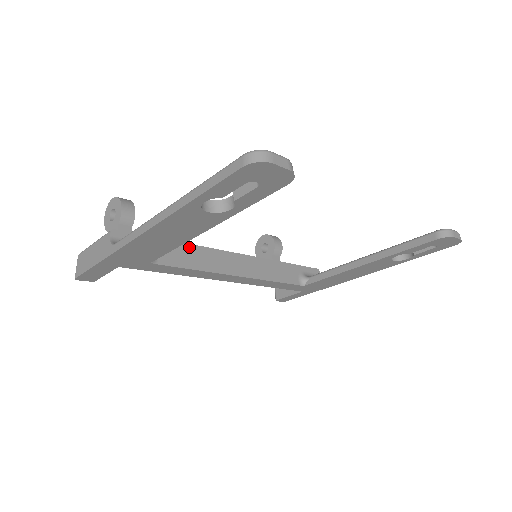
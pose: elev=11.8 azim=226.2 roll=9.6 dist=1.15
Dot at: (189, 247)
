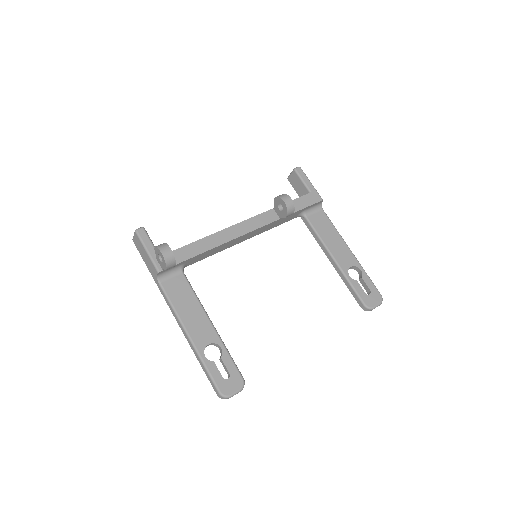
Dot at: (211, 250)
